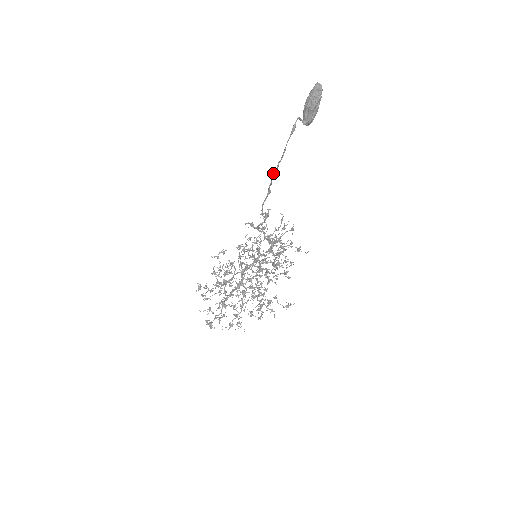
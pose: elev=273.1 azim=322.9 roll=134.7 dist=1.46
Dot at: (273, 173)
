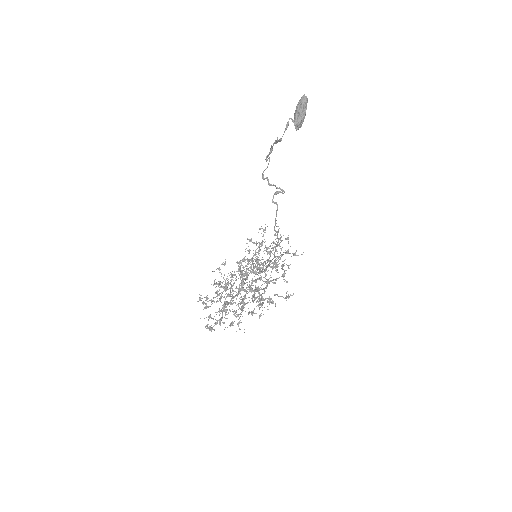
Dot at: (273, 143)
